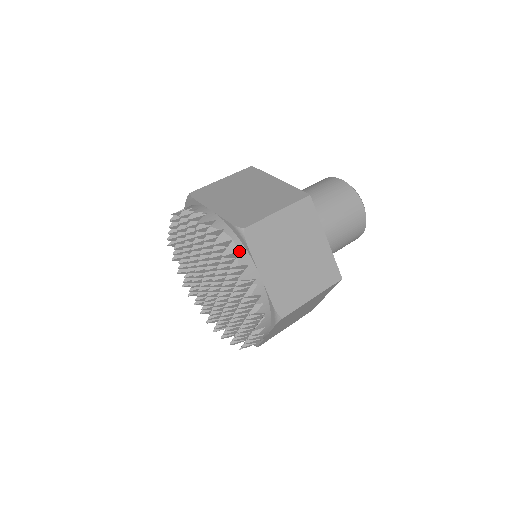
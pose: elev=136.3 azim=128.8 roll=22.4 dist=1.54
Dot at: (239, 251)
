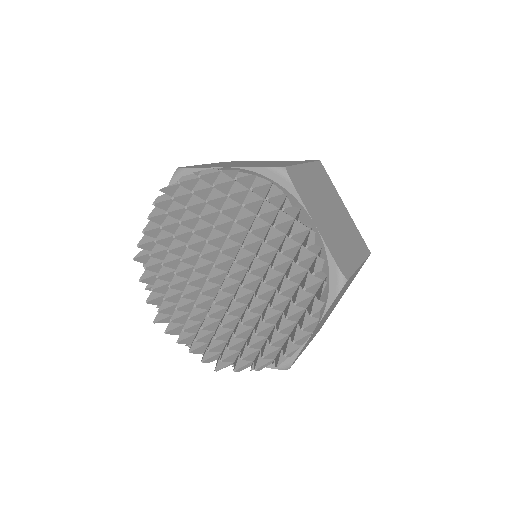
Dot at: (285, 193)
